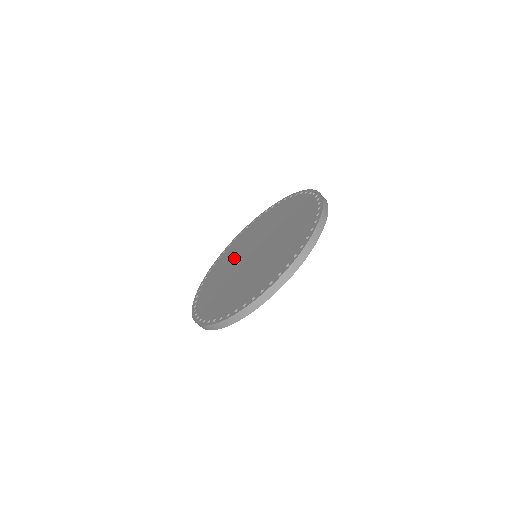
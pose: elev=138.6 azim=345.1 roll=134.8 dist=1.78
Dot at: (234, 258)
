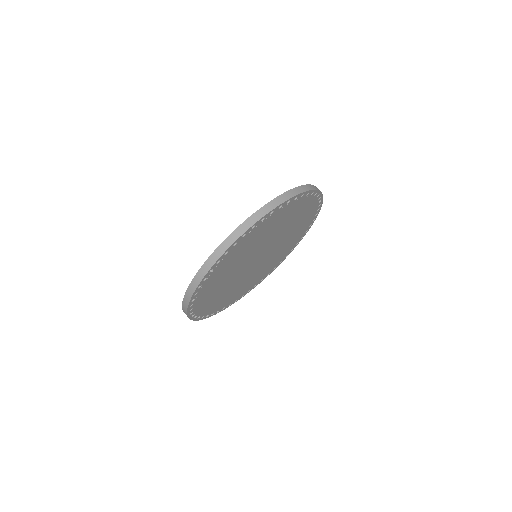
Dot at: occluded
